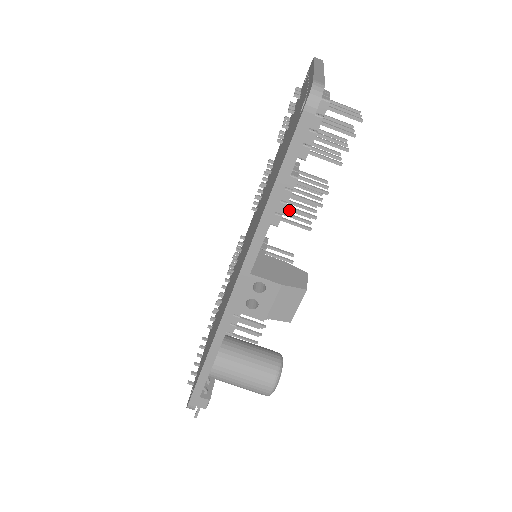
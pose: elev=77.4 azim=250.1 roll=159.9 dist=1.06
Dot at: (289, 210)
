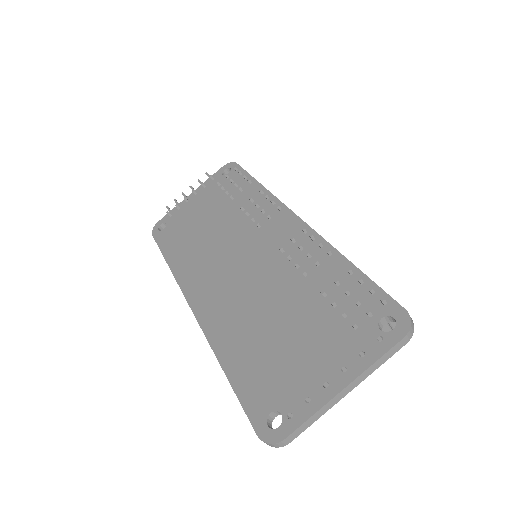
Dot at: occluded
